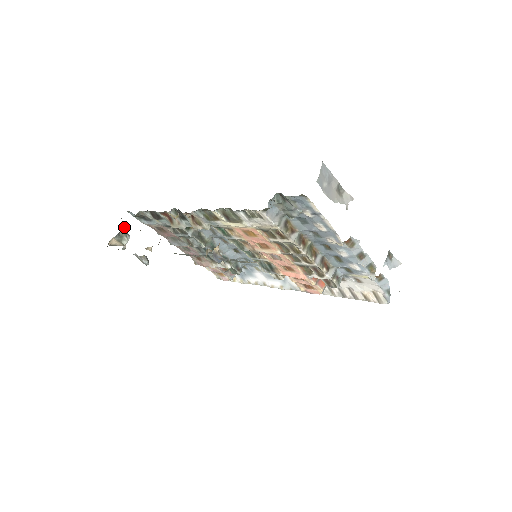
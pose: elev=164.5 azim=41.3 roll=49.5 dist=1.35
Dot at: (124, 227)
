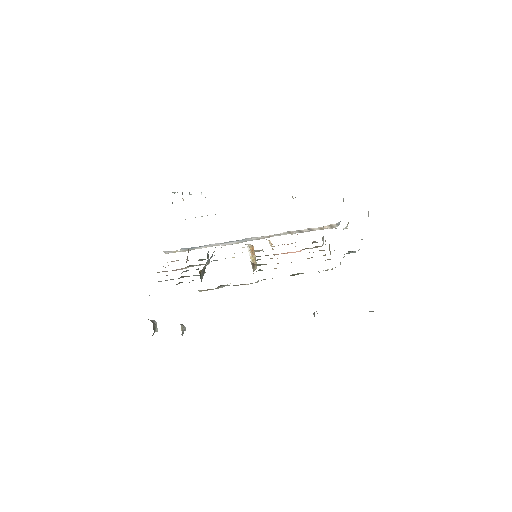
Dot at: occluded
